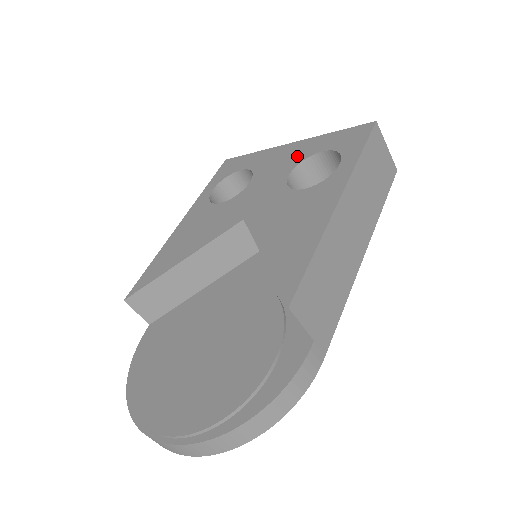
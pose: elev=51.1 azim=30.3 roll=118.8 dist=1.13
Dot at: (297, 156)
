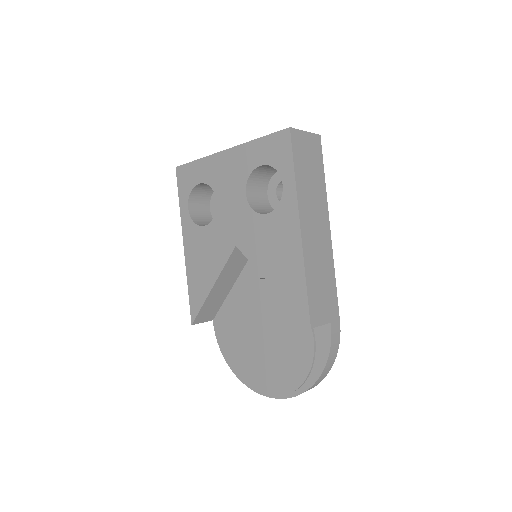
Dot at: (241, 170)
